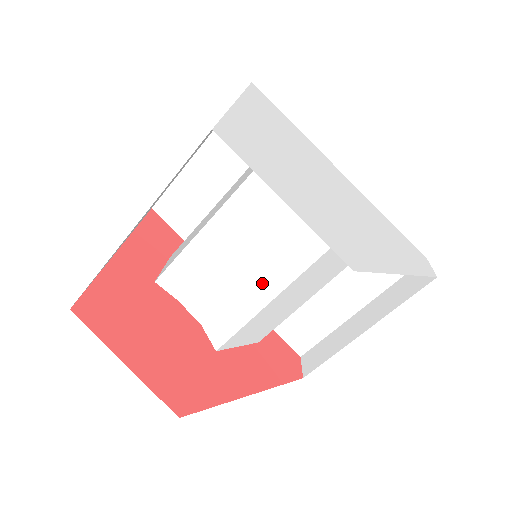
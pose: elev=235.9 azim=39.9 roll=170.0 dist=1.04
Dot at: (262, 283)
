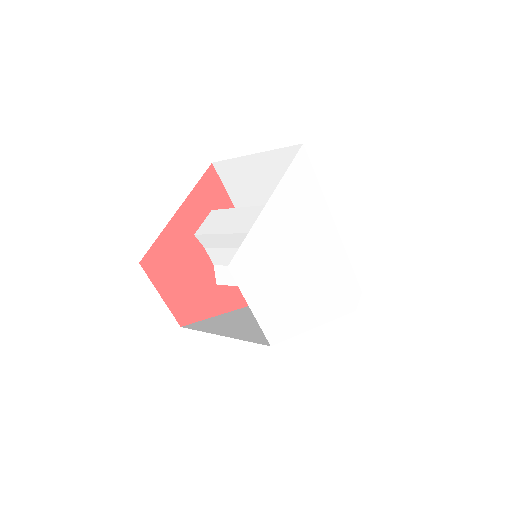
Dot at: occluded
